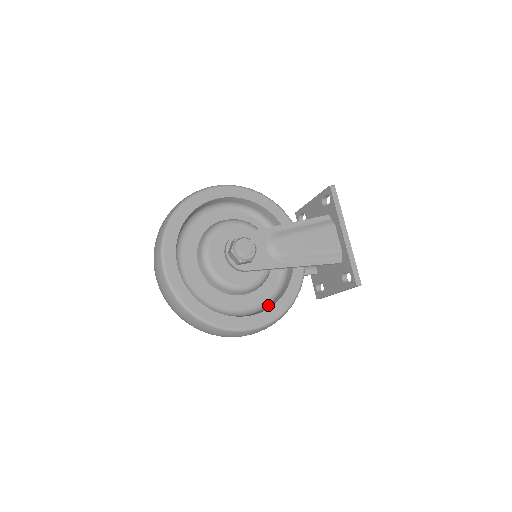
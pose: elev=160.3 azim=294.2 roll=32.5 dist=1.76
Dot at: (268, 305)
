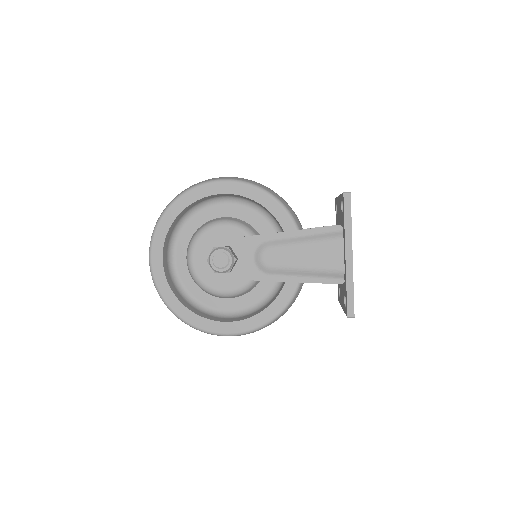
Dot at: (255, 311)
